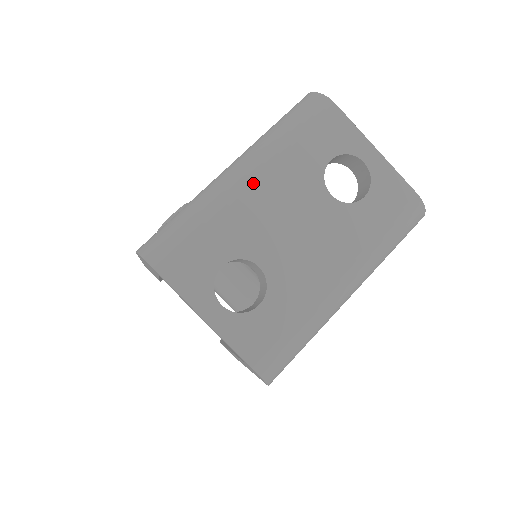
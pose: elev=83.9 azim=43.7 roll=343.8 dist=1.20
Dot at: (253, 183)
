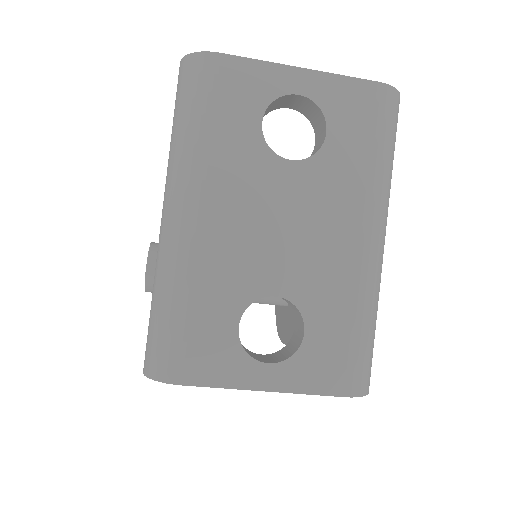
Dot at: (201, 216)
